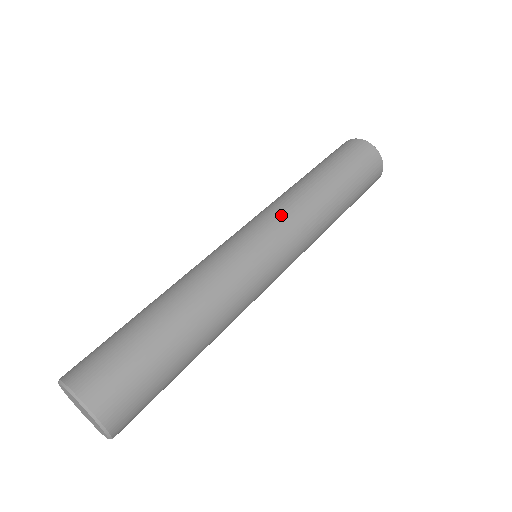
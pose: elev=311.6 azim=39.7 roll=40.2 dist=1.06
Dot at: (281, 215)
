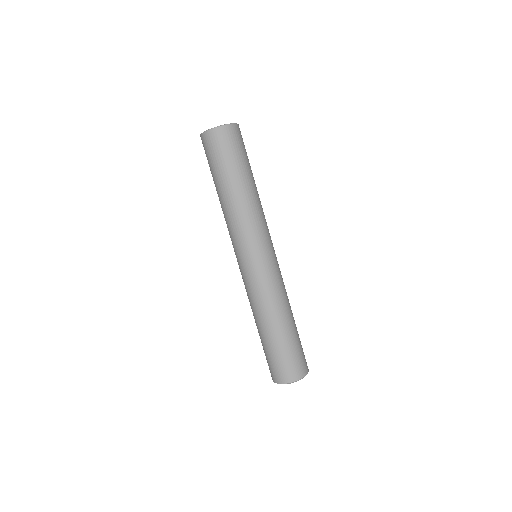
Dot at: (266, 230)
